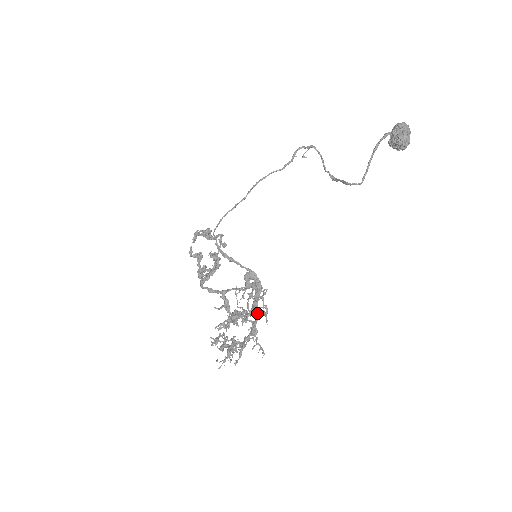
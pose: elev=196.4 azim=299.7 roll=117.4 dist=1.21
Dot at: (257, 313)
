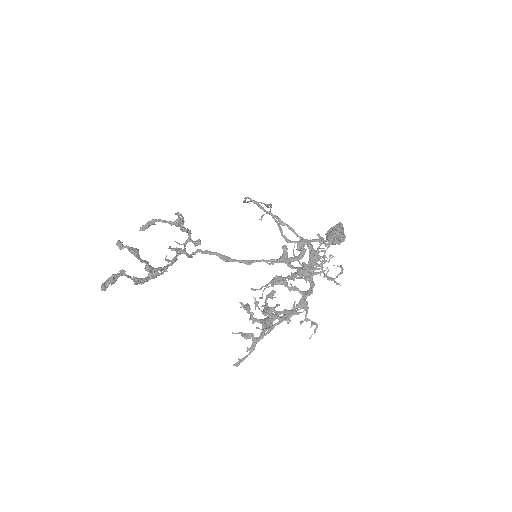
Dot at: (313, 281)
